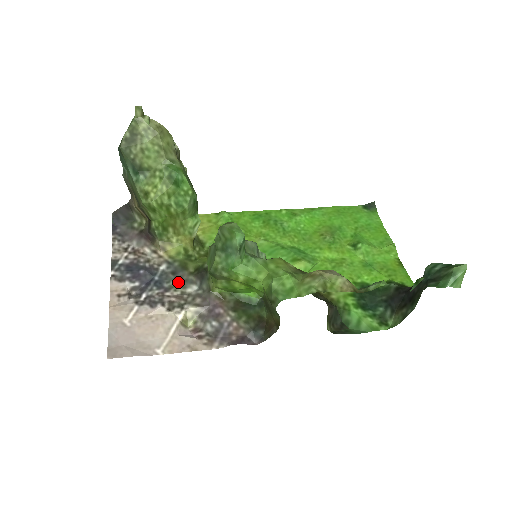
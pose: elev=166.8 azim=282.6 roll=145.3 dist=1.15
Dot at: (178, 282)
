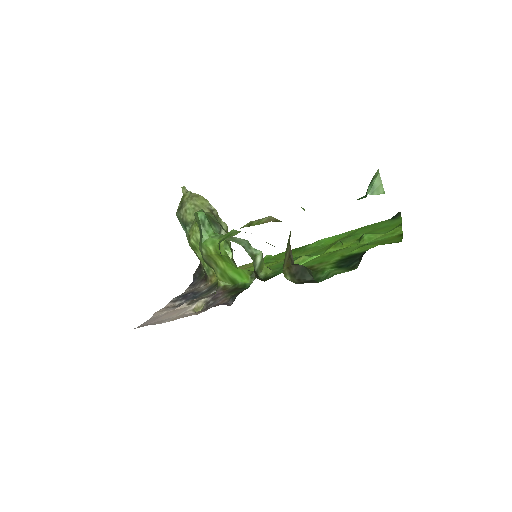
Dot at: (207, 293)
